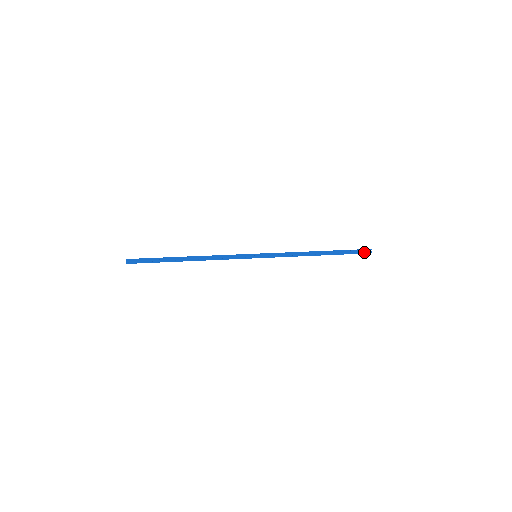
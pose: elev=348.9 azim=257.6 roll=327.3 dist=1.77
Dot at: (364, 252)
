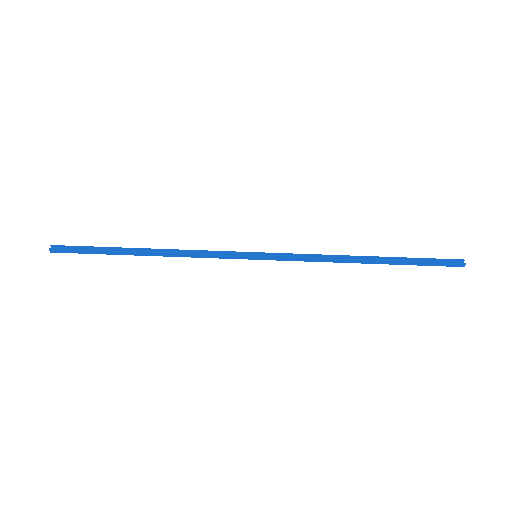
Dot at: (450, 264)
